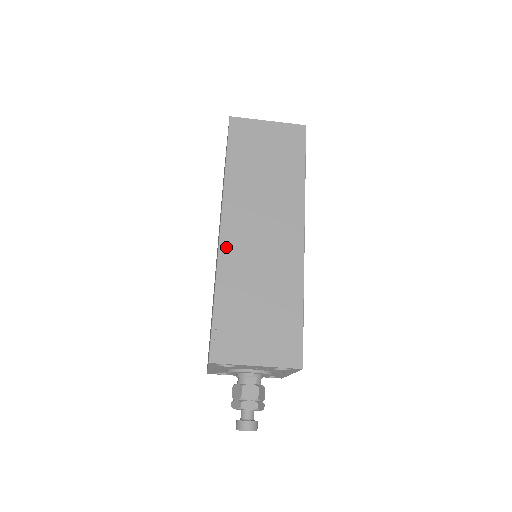
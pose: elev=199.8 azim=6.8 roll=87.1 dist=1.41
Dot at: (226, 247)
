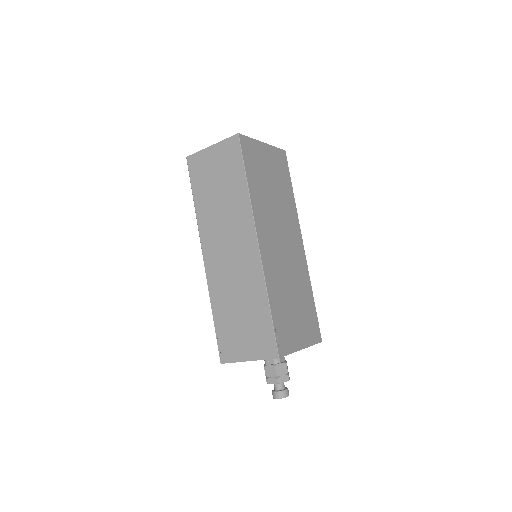
Dot at: (210, 273)
